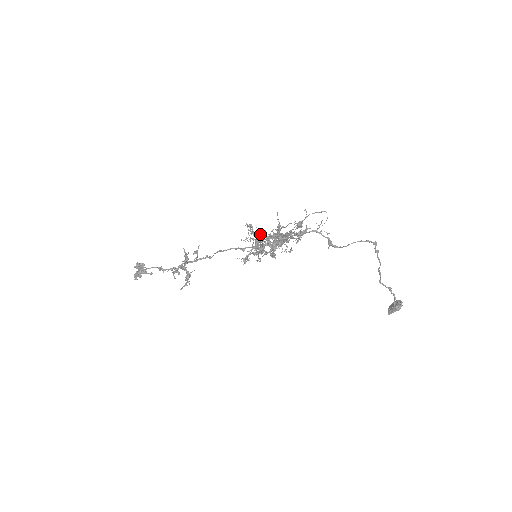
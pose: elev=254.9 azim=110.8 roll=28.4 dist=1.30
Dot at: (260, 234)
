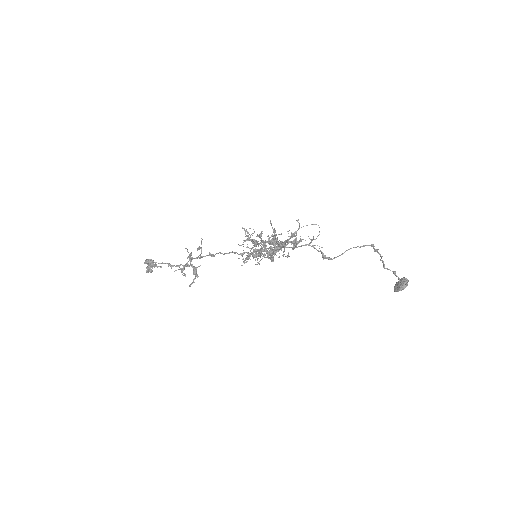
Dot at: (257, 236)
